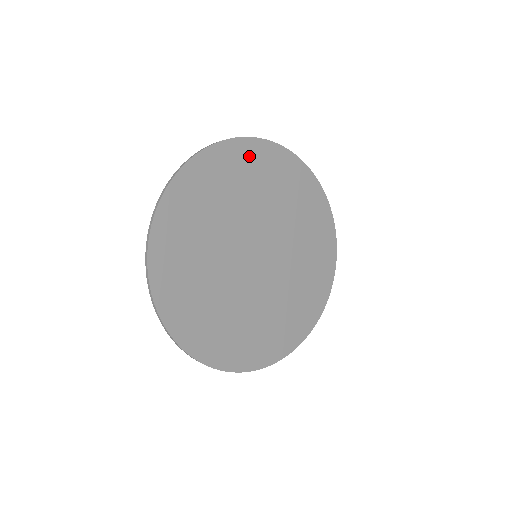
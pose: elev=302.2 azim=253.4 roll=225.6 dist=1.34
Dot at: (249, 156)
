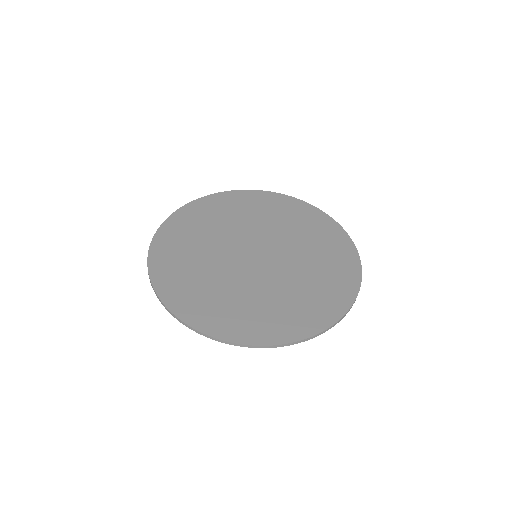
Dot at: (182, 222)
